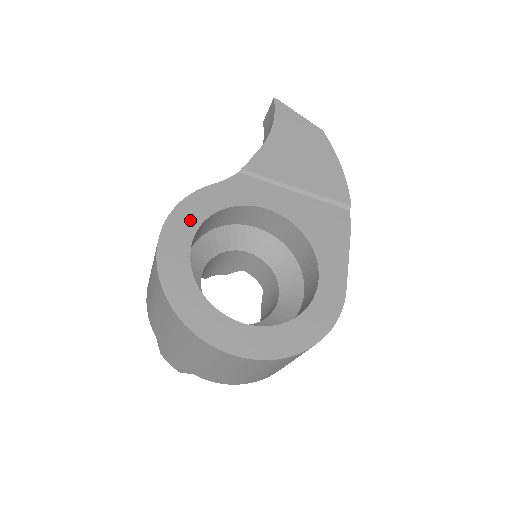
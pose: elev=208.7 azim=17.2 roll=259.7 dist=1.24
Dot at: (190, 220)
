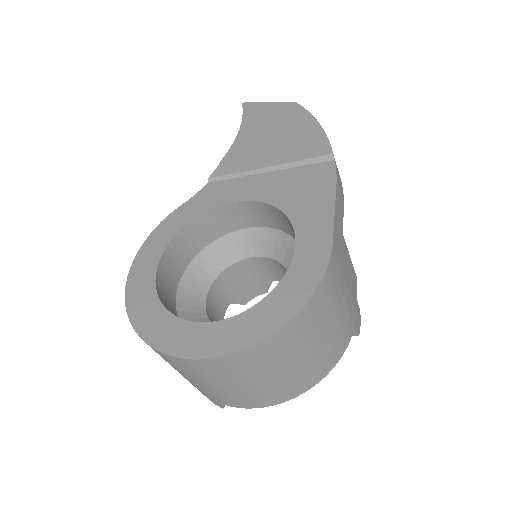
Dot at: (158, 245)
